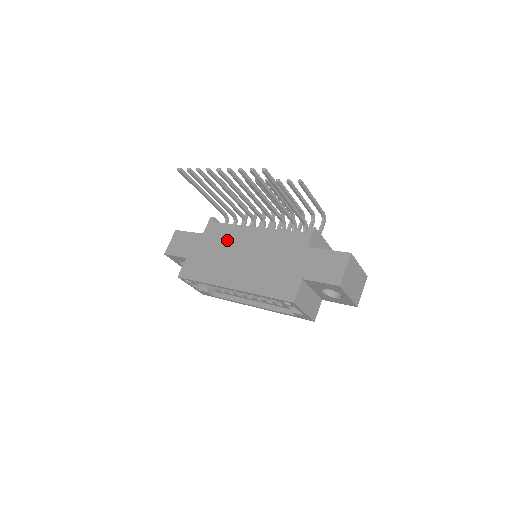
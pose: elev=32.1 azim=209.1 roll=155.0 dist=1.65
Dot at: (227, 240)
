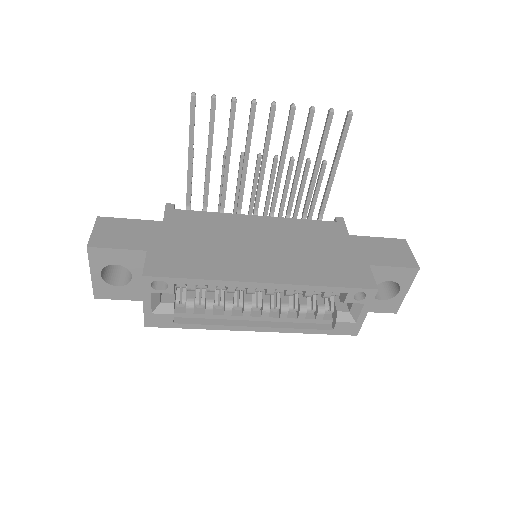
Dot at: (218, 228)
